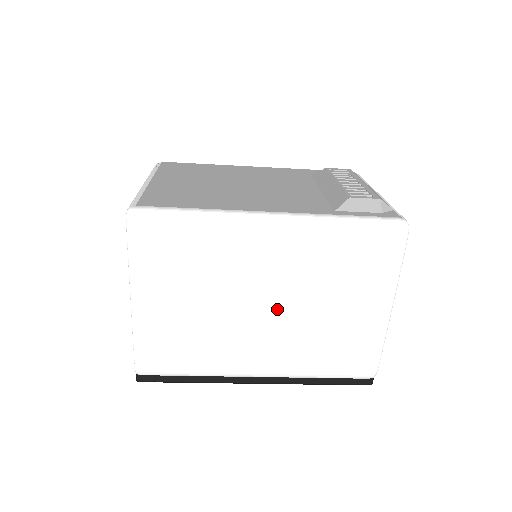
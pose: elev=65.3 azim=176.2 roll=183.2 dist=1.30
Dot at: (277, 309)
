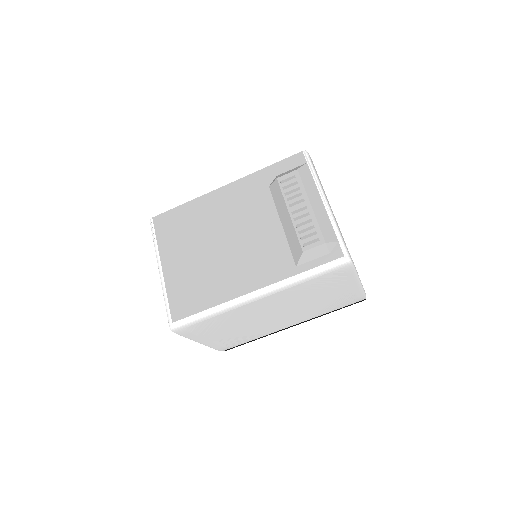
Dot at: (286, 312)
